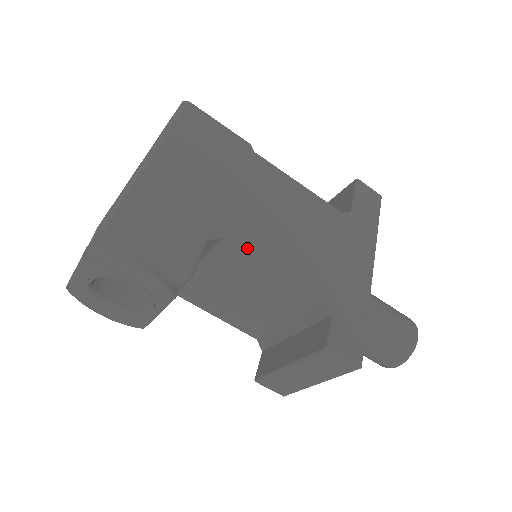
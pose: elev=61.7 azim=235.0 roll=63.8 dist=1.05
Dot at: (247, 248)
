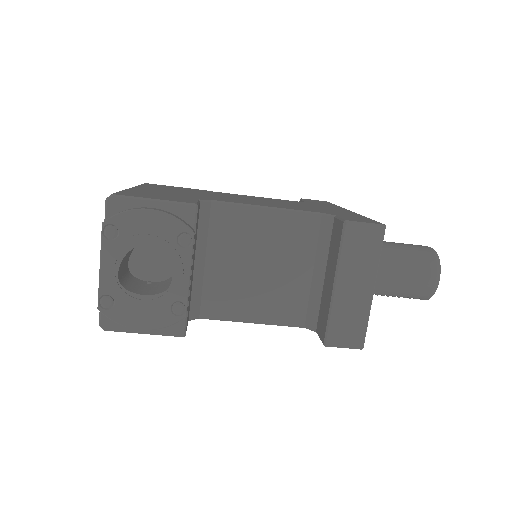
Dot at: (235, 202)
